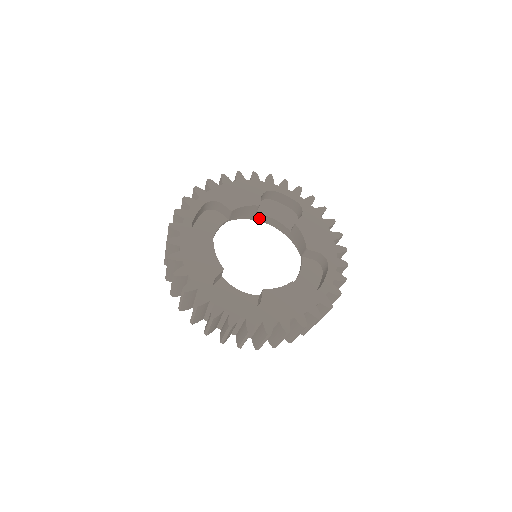
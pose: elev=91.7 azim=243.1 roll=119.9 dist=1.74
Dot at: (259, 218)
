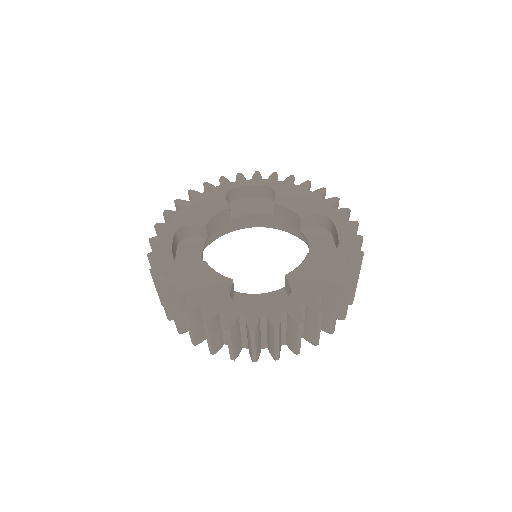
Dot at: occluded
